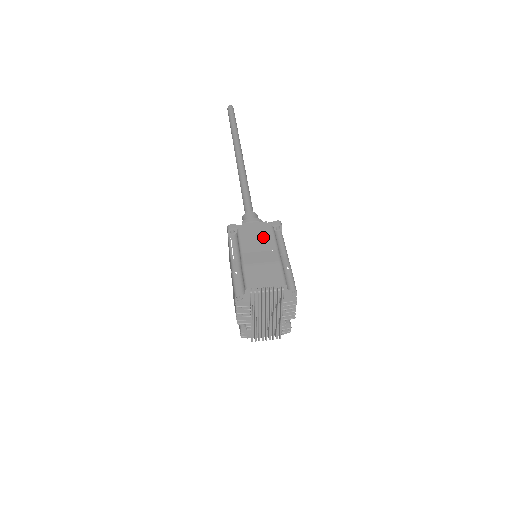
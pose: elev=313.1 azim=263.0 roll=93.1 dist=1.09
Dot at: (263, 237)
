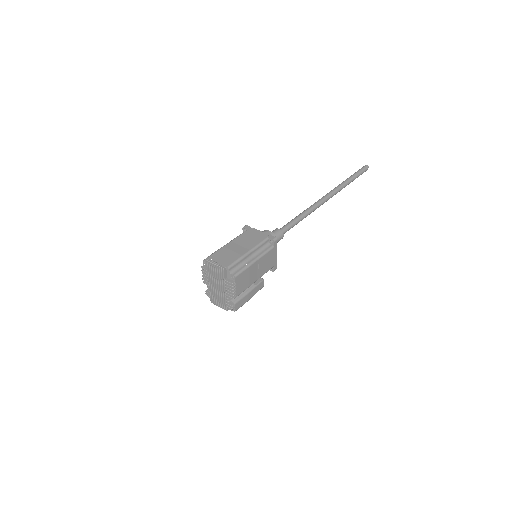
Dot at: (253, 240)
